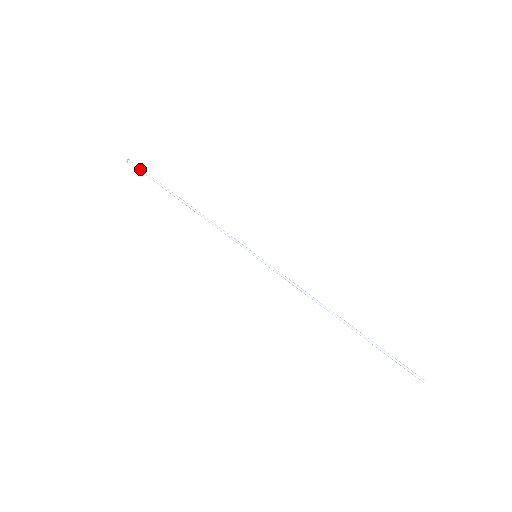
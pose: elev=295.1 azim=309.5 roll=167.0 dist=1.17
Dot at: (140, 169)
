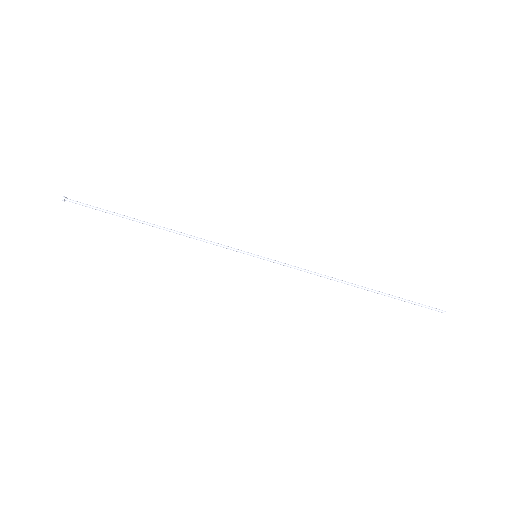
Dot at: (85, 206)
